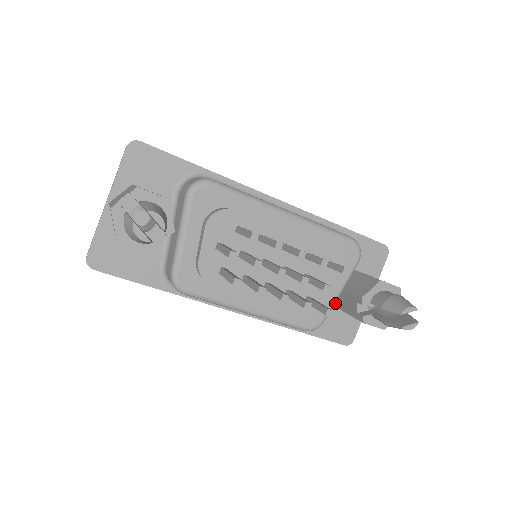
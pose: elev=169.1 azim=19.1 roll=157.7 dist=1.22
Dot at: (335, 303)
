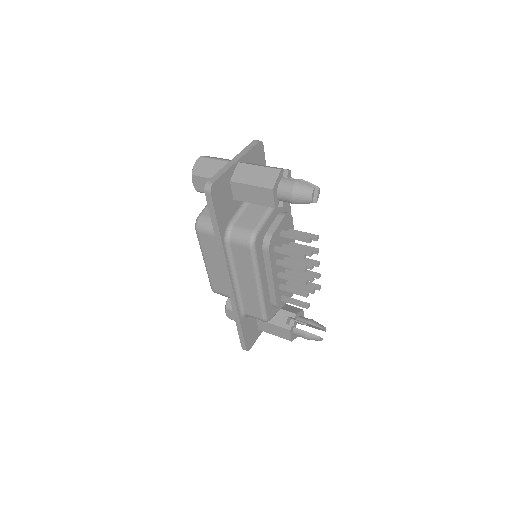
Dot at: occluded
